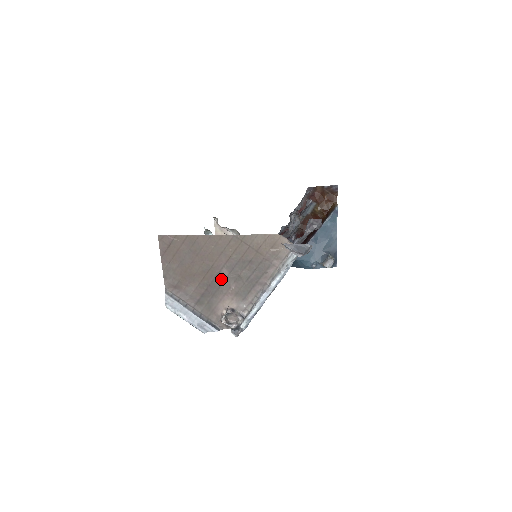
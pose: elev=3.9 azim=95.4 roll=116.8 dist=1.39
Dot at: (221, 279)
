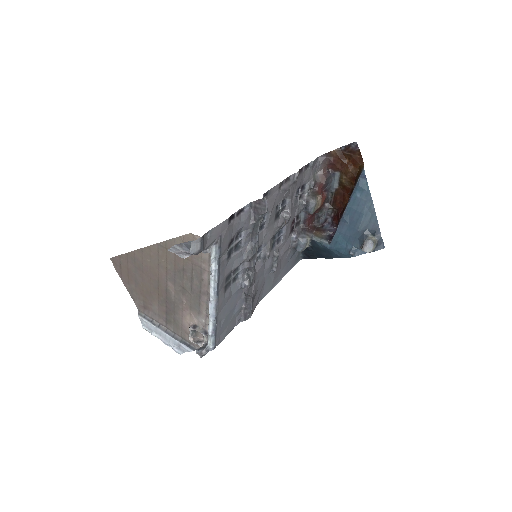
Dot at: (171, 294)
